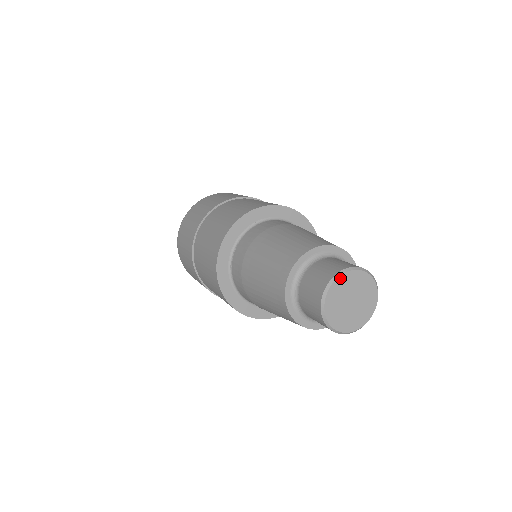
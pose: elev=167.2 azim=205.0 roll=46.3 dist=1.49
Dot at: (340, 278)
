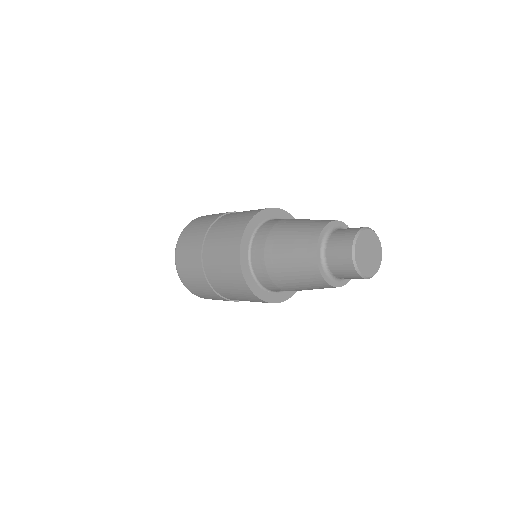
Dot at: (368, 230)
